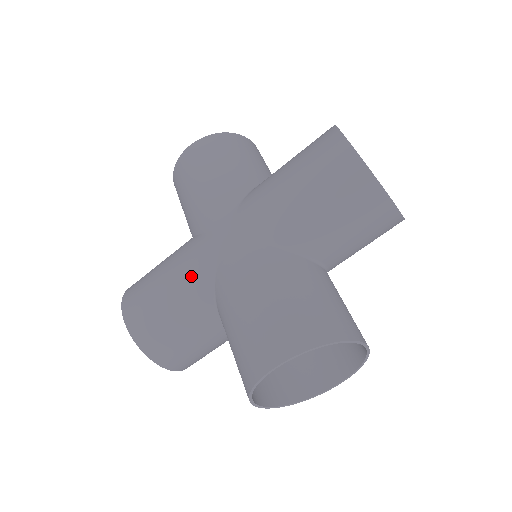
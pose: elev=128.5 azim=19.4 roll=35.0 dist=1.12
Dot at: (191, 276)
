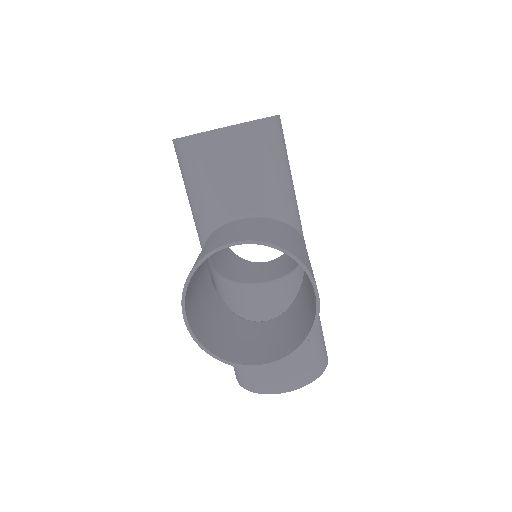
Dot at: occluded
